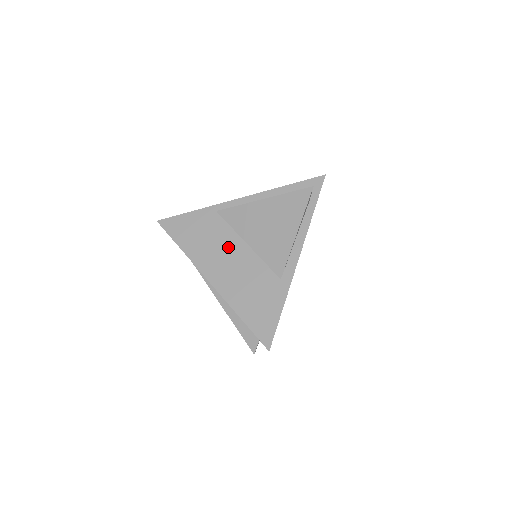
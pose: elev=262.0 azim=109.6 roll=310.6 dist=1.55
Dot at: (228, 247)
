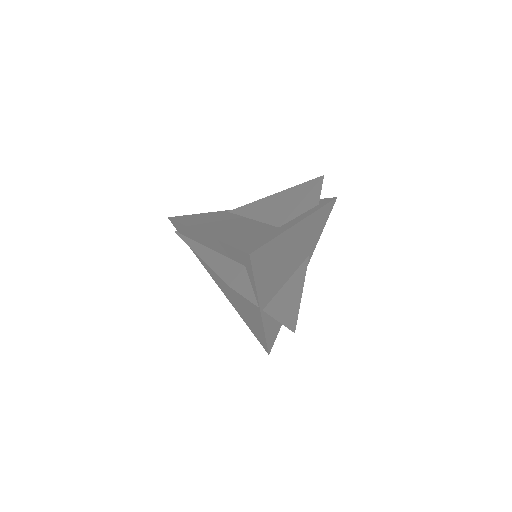
Dot at: (230, 221)
